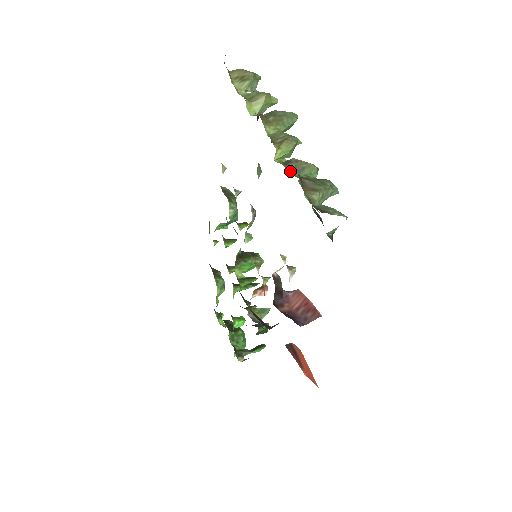
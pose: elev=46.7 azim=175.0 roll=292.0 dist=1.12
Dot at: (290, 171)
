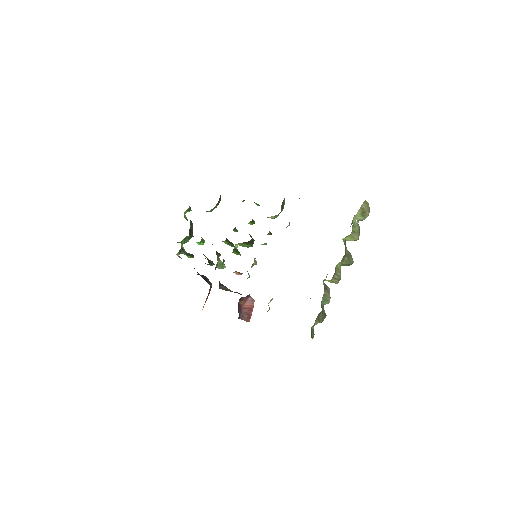
Dot at: (322, 298)
